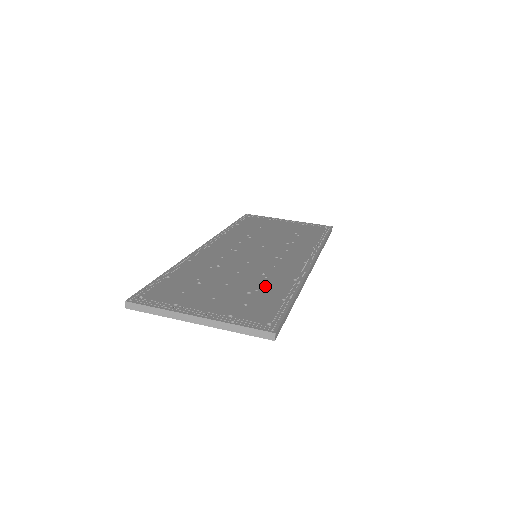
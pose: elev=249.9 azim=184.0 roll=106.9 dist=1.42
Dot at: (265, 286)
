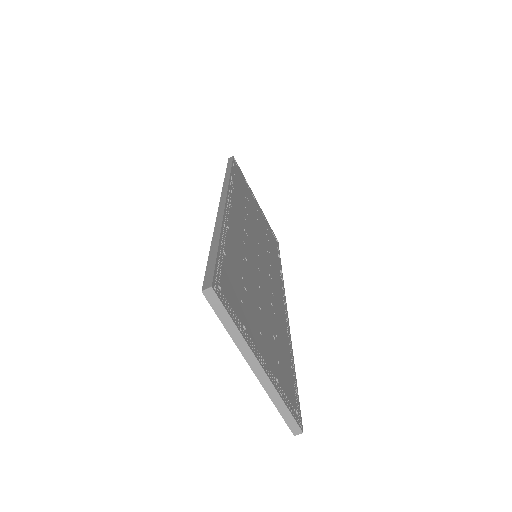
Dot at: (278, 331)
